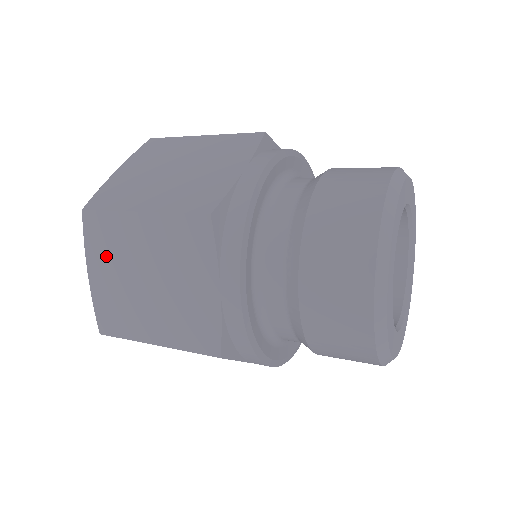
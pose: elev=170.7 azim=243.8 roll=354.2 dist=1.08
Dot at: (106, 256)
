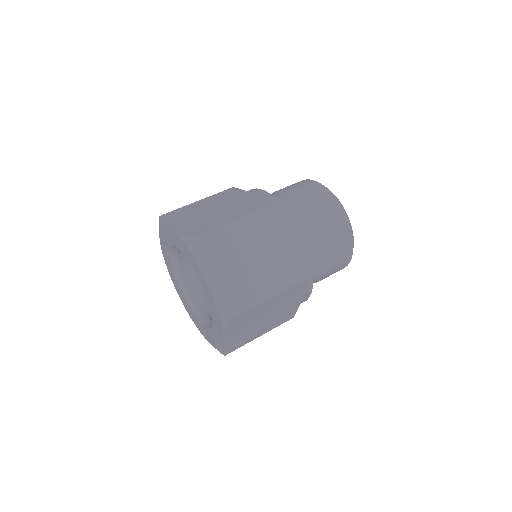
Dot at: (217, 260)
